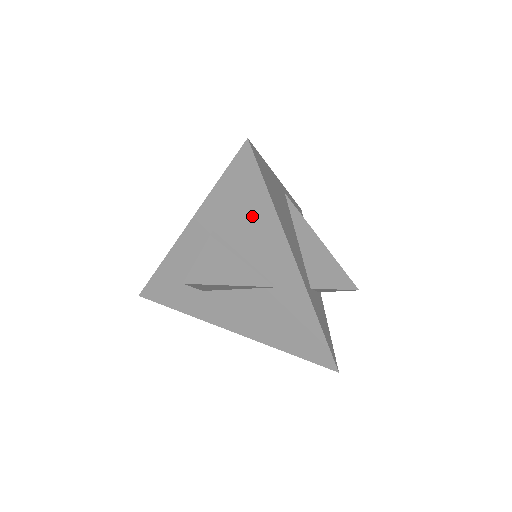
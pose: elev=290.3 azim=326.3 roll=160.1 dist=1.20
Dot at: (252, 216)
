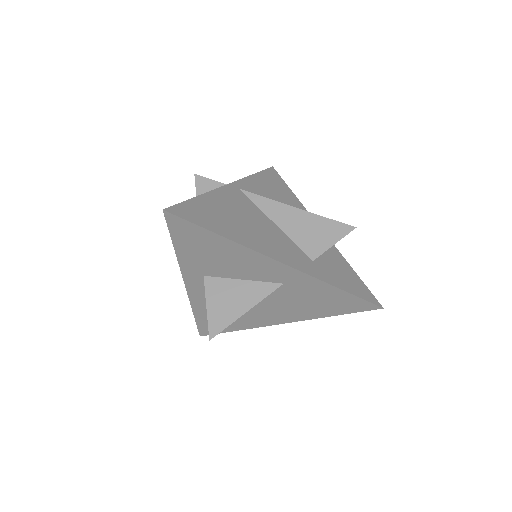
Dot at: (219, 253)
